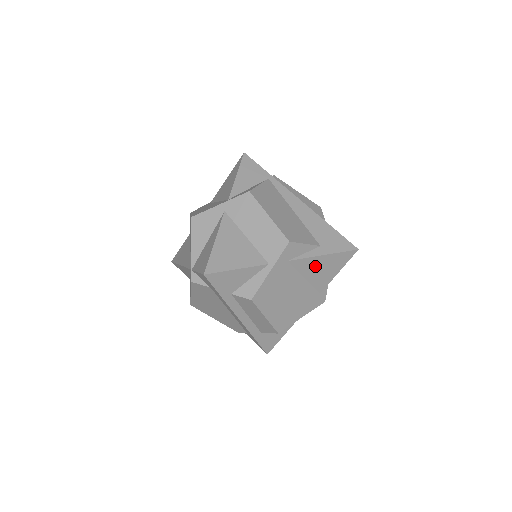
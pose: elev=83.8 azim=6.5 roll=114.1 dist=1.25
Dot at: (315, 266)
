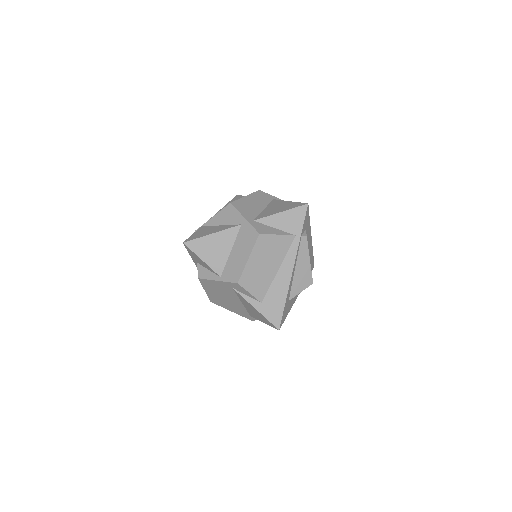
Dot at: (249, 306)
